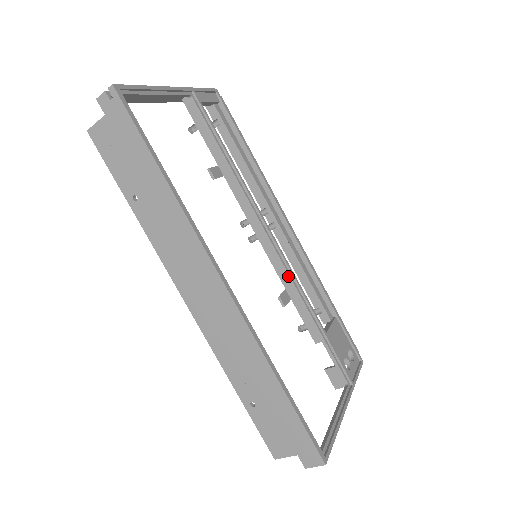
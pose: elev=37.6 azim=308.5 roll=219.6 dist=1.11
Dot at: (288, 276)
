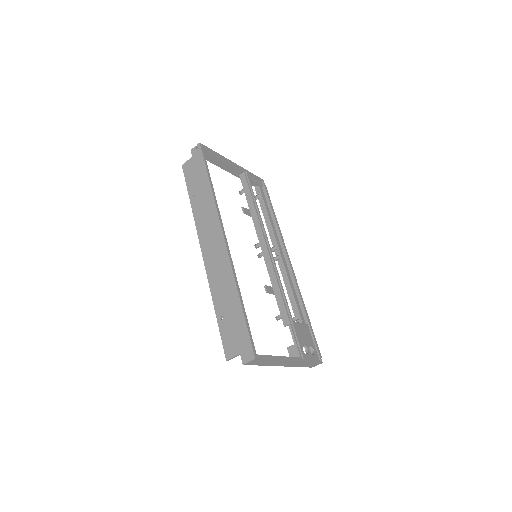
Dot at: (275, 276)
